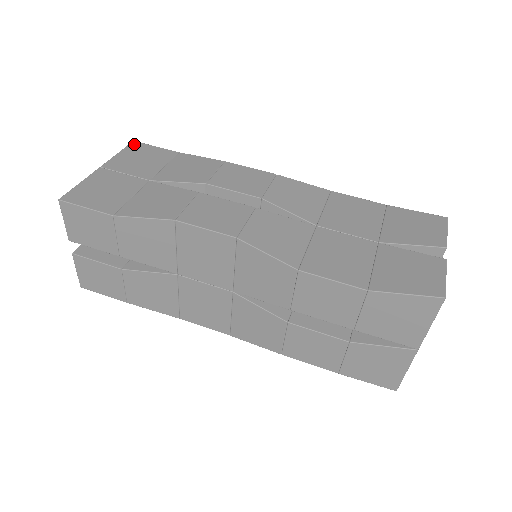
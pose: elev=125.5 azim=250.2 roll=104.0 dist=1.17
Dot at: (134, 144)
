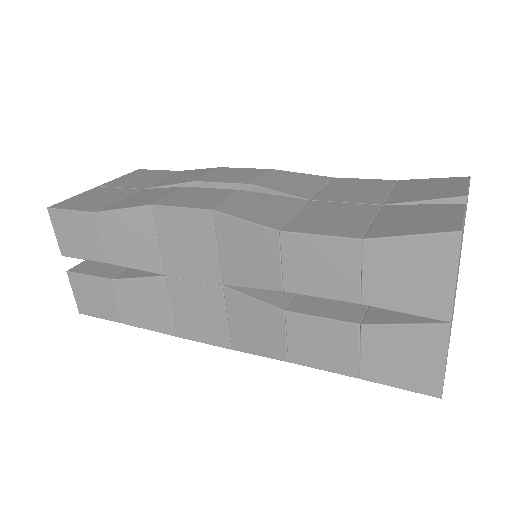
Dot at: (138, 171)
